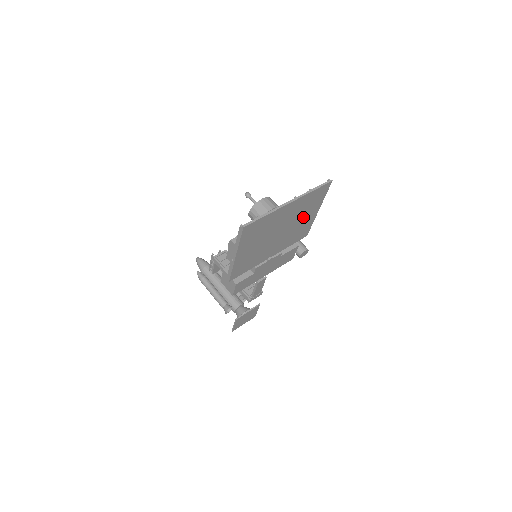
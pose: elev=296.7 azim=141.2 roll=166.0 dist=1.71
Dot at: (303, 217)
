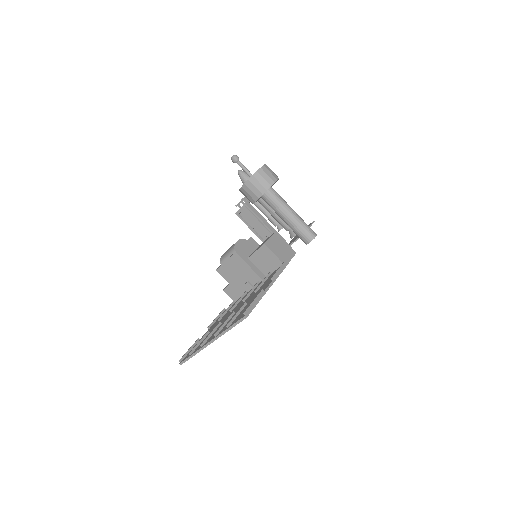
Dot at: occluded
